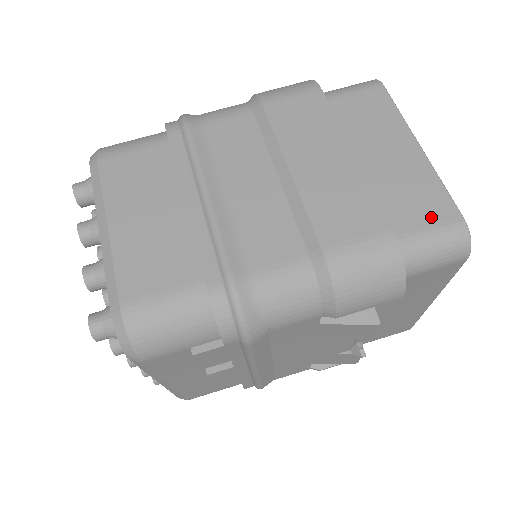
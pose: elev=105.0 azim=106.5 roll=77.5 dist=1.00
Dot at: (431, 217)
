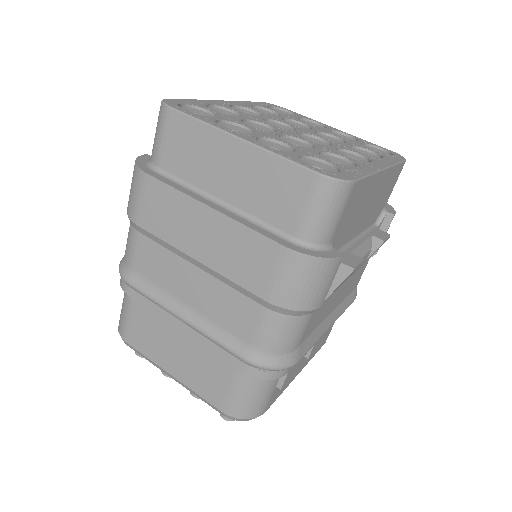
Dot at: (298, 196)
